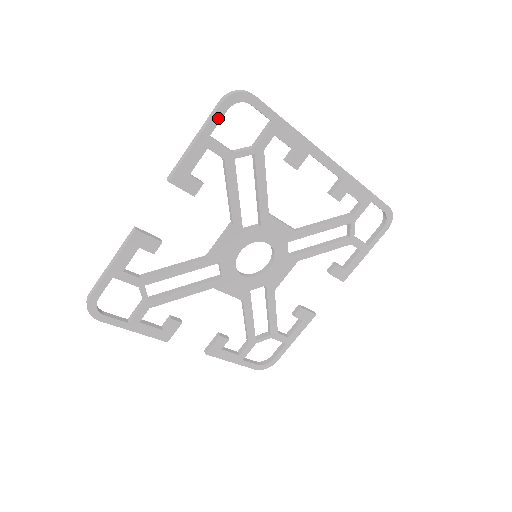
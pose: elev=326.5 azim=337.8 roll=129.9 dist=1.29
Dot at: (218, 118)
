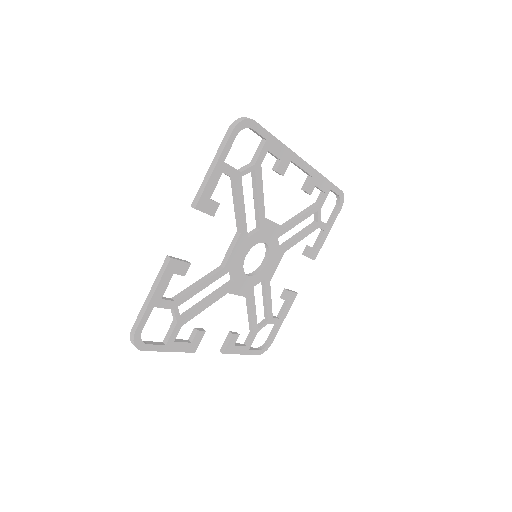
Dot at: (229, 145)
